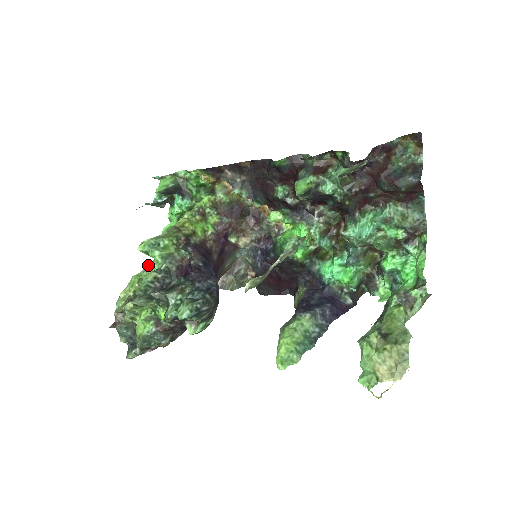
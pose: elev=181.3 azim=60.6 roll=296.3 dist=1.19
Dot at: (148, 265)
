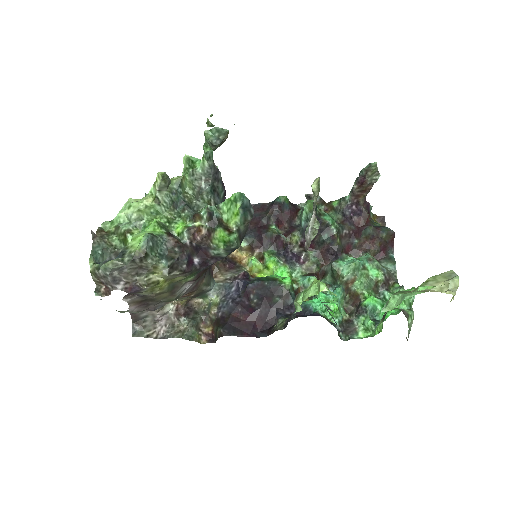
Dot at: occluded
